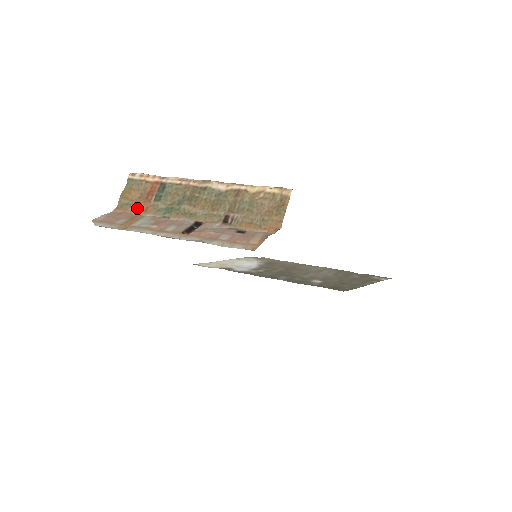
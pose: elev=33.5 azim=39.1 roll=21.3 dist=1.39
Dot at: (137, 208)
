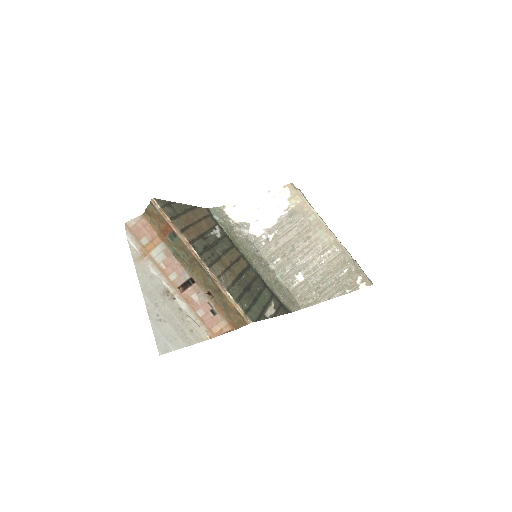
Dot at: (157, 229)
